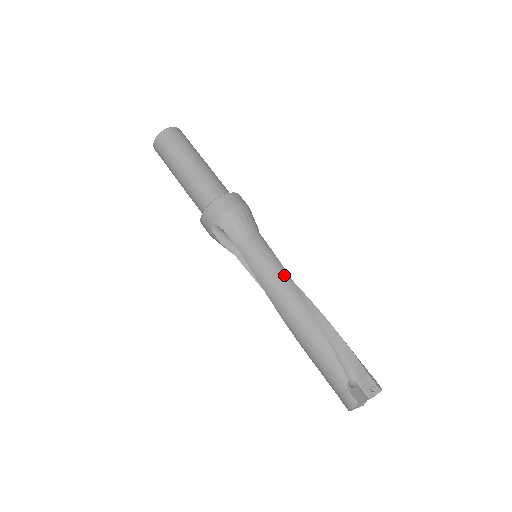
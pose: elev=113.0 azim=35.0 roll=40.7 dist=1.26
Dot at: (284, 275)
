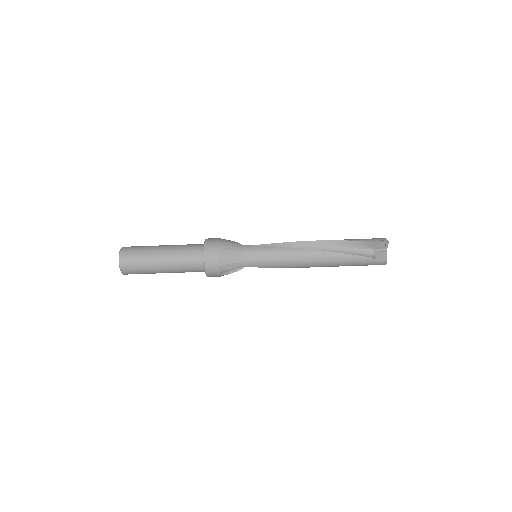
Dot at: (285, 251)
